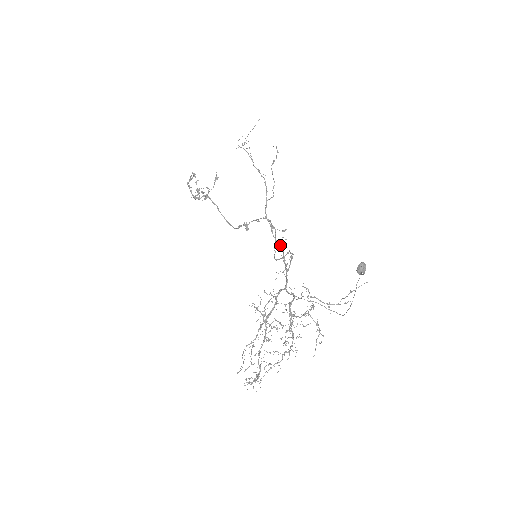
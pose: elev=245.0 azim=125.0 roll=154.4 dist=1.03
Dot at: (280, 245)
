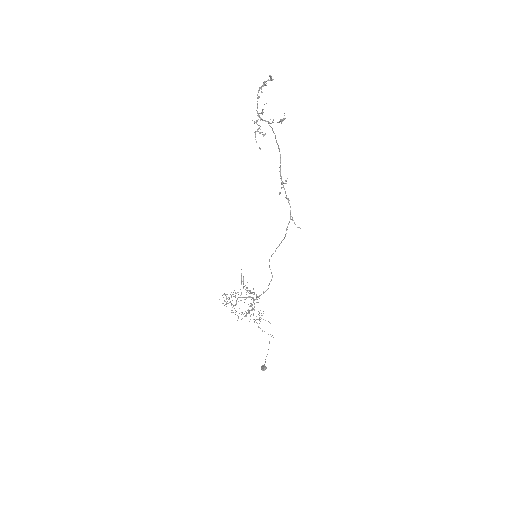
Dot at: (256, 295)
